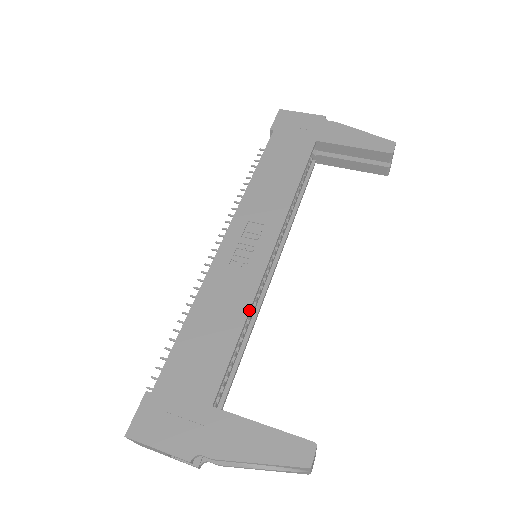
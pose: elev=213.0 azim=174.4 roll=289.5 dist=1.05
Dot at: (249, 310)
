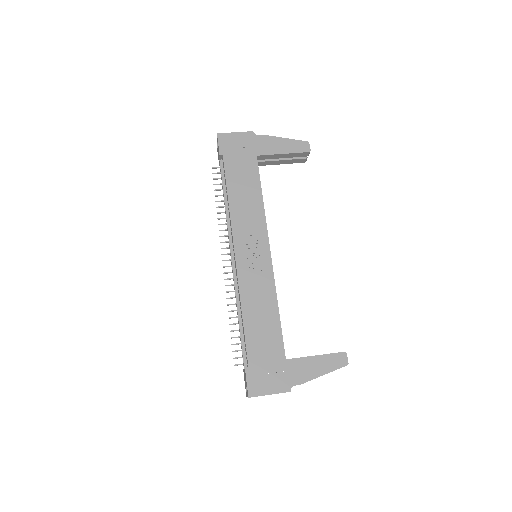
Dot at: occluded
